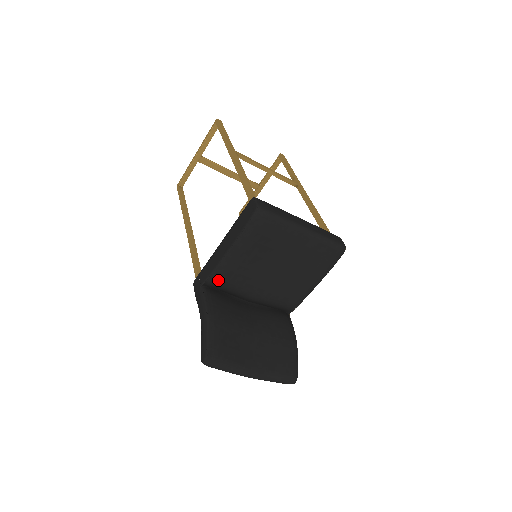
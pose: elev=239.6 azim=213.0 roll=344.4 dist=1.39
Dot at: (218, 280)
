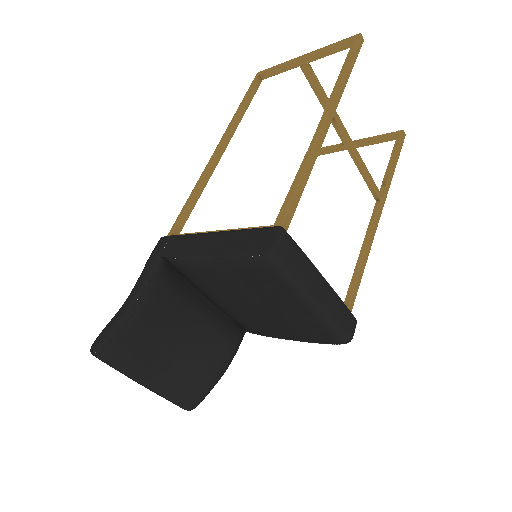
Dot at: (181, 267)
